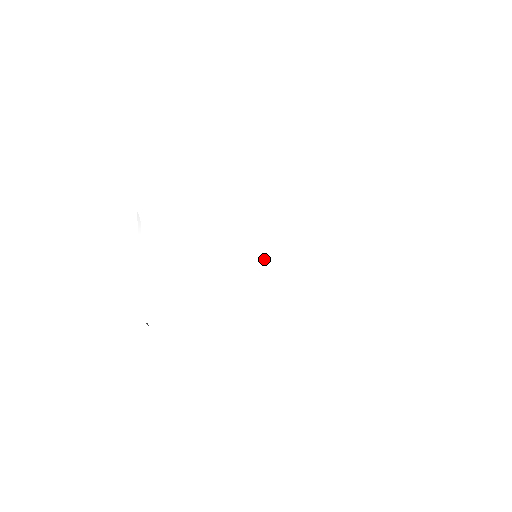
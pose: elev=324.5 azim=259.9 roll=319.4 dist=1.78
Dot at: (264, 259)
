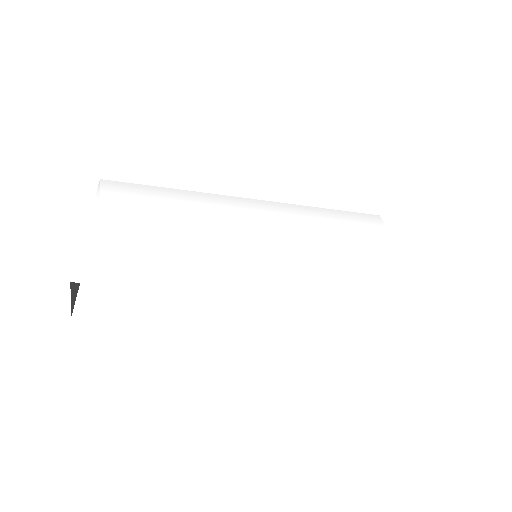
Dot at: (270, 248)
